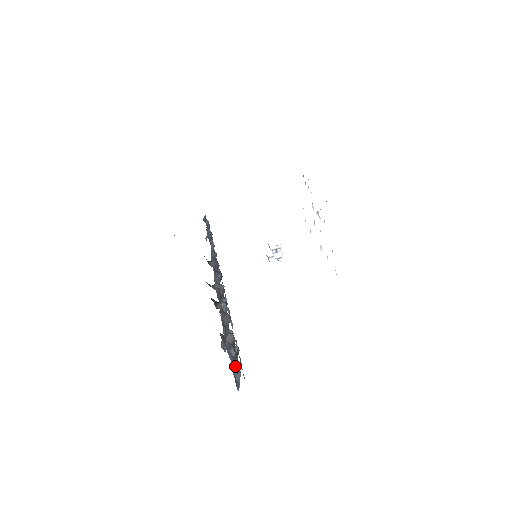
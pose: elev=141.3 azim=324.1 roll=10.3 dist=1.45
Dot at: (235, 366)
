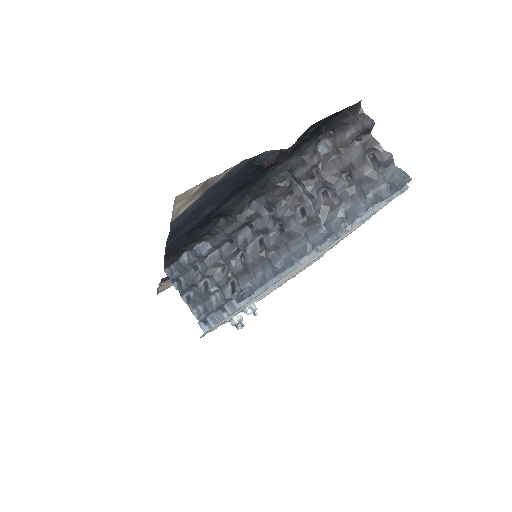
Dot at: (387, 154)
